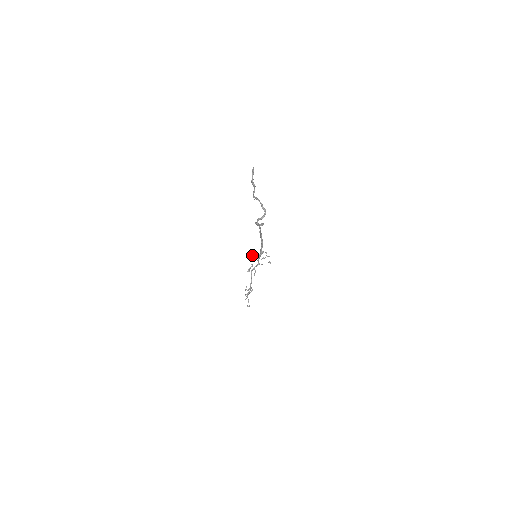
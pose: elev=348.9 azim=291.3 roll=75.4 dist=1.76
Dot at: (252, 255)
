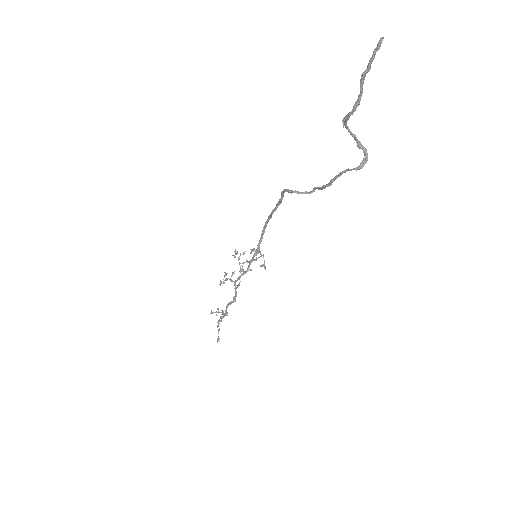
Dot at: (235, 256)
